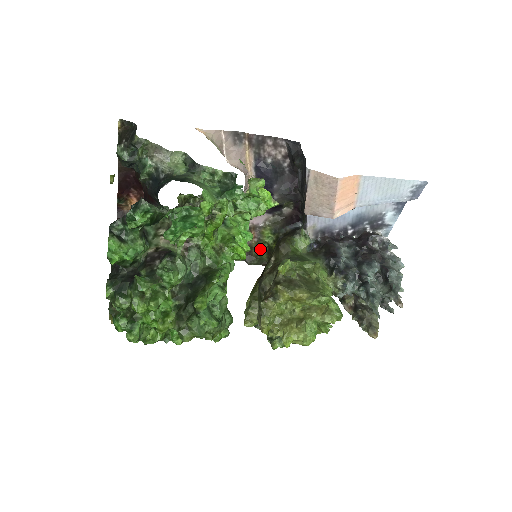
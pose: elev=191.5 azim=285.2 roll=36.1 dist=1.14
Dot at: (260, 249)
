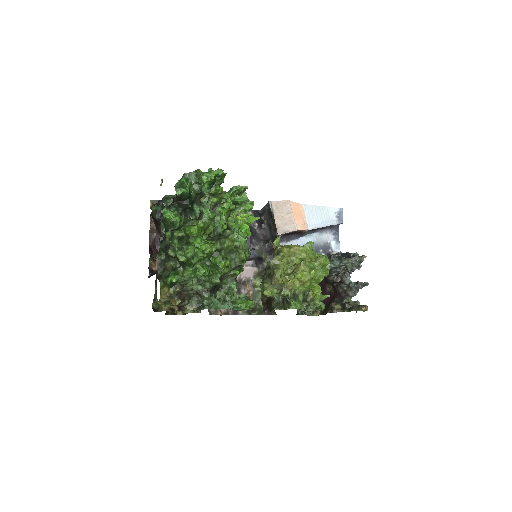
Dot at: (257, 299)
